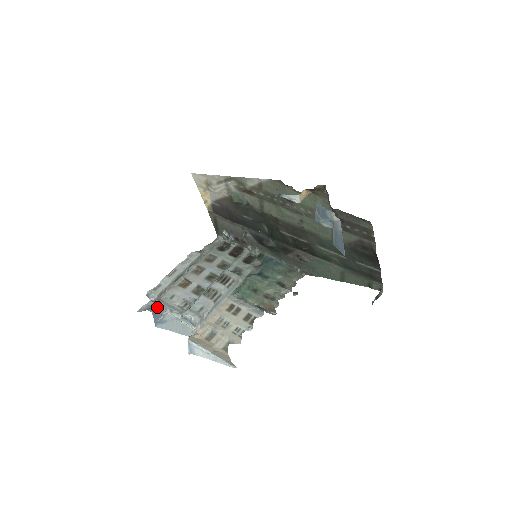
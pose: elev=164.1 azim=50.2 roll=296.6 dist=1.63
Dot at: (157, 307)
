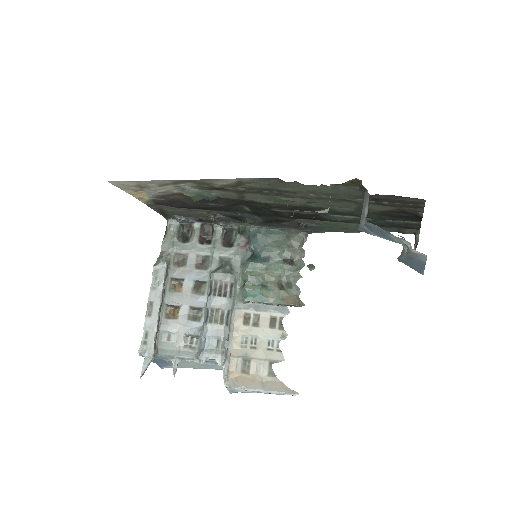
Dot at: (159, 359)
